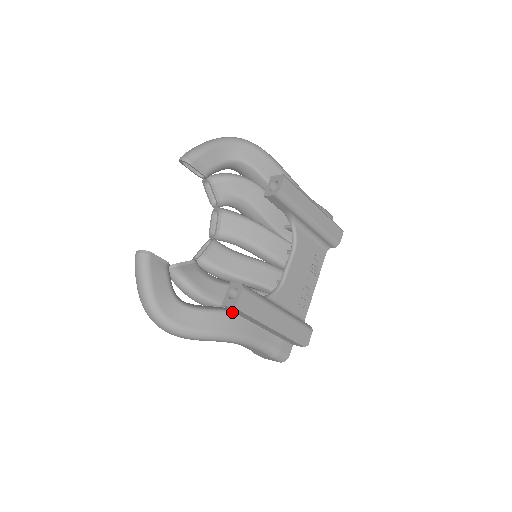
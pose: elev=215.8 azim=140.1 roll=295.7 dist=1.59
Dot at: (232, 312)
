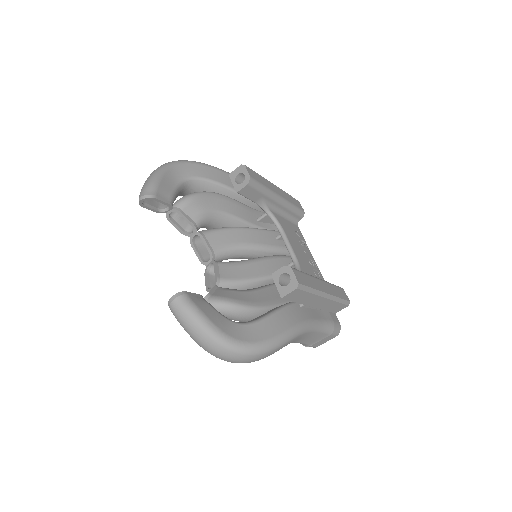
Dot at: (285, 306)
